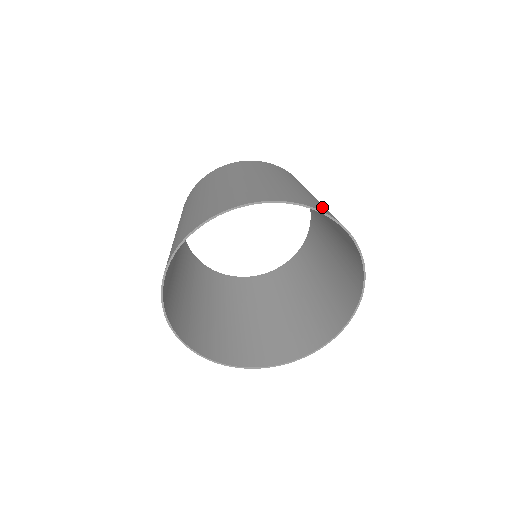
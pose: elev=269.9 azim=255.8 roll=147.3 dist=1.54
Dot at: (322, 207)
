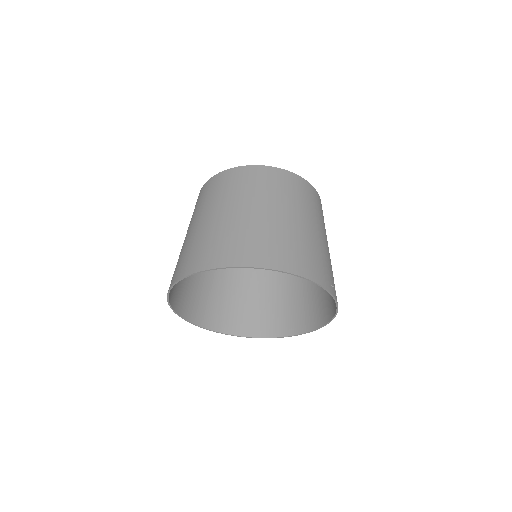
Dot at: (322, 270)
